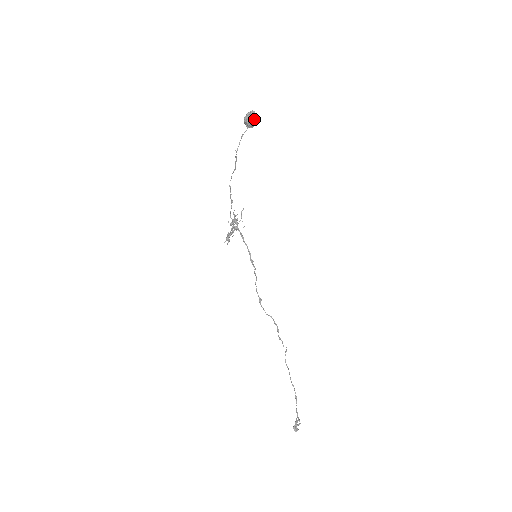
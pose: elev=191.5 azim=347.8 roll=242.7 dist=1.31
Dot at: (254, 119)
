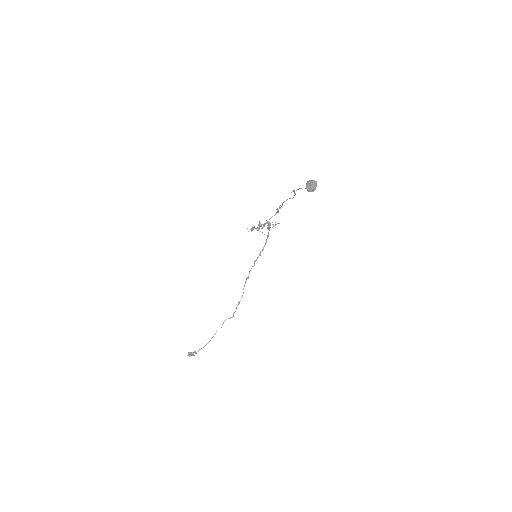
Dot at: (310, 189)
